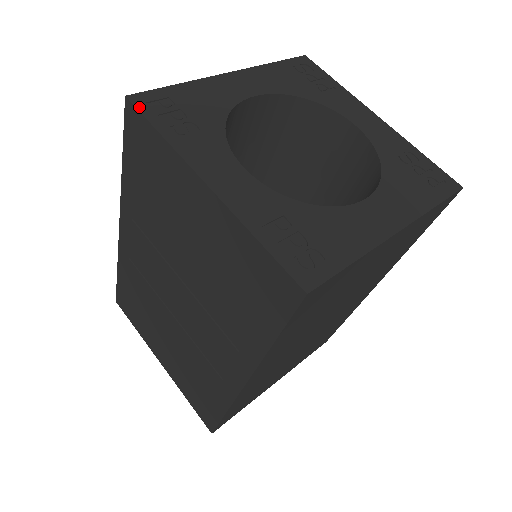
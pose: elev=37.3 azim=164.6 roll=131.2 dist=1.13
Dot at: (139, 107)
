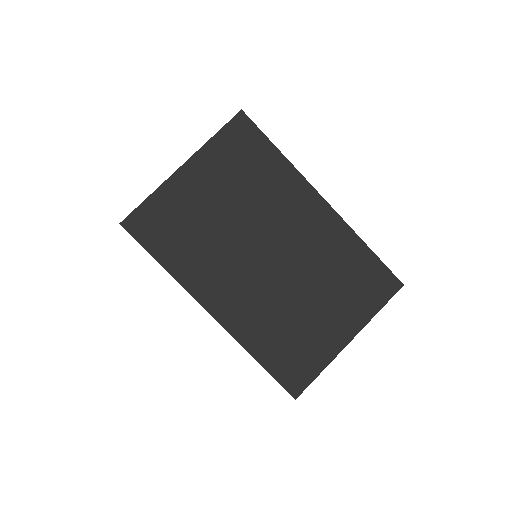
Dot at: occluded
